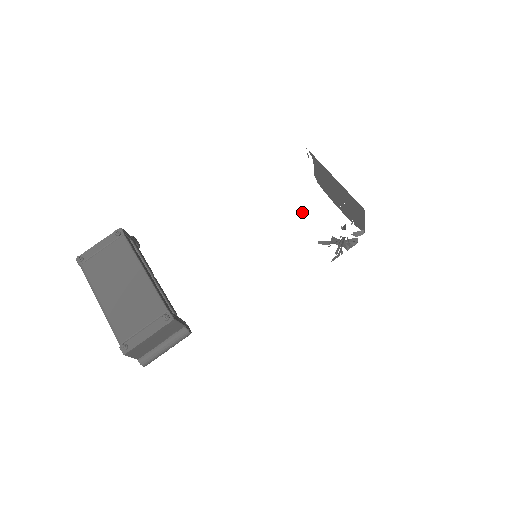
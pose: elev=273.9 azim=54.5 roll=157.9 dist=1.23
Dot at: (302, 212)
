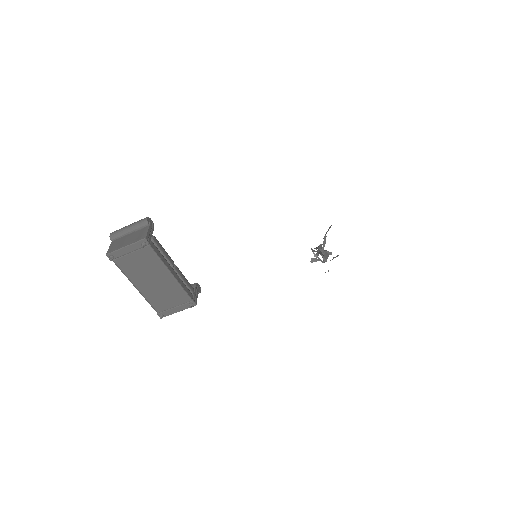
Dot at: occluded
